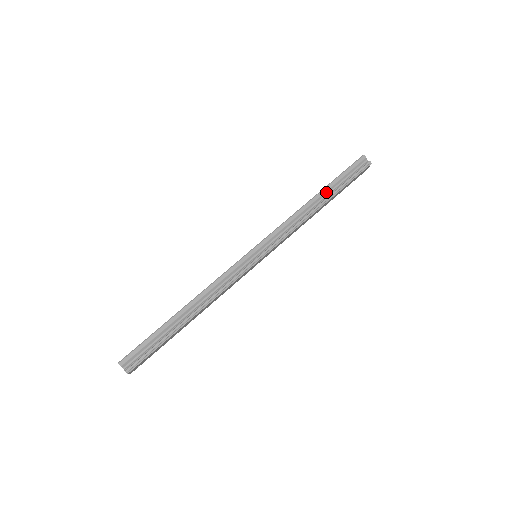
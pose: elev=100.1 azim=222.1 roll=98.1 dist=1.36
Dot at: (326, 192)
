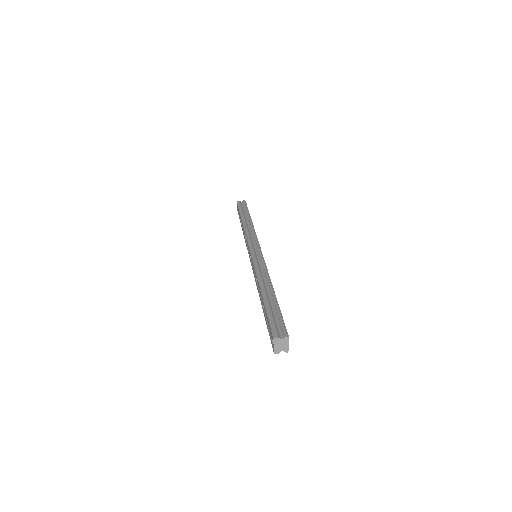
Dot at: (244, 217)
